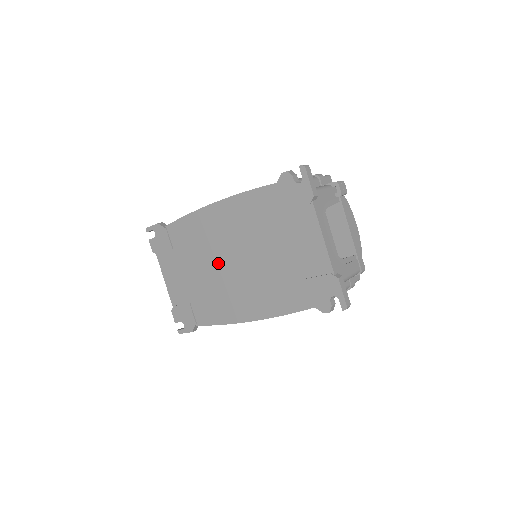
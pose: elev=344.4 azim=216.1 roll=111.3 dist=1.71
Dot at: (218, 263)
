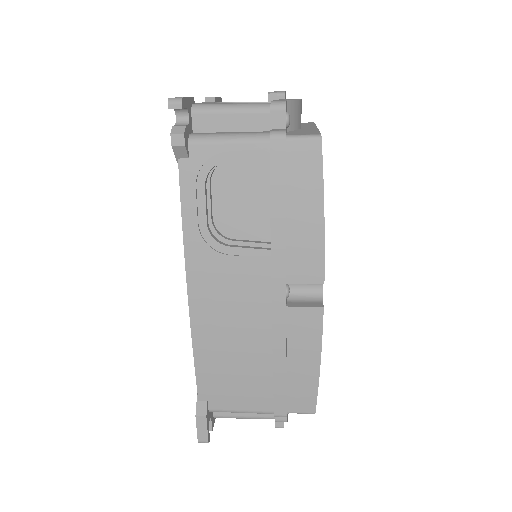
Dot at: occluded
